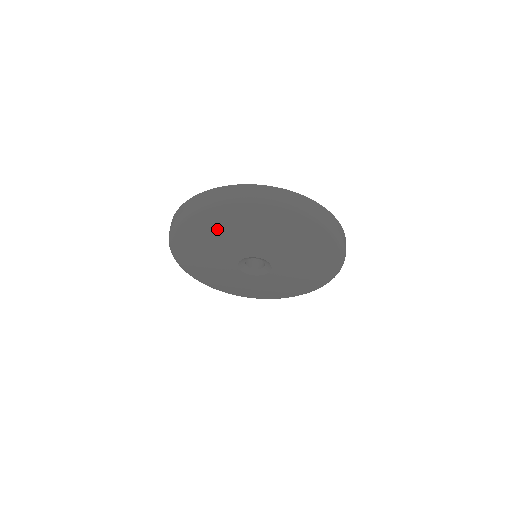
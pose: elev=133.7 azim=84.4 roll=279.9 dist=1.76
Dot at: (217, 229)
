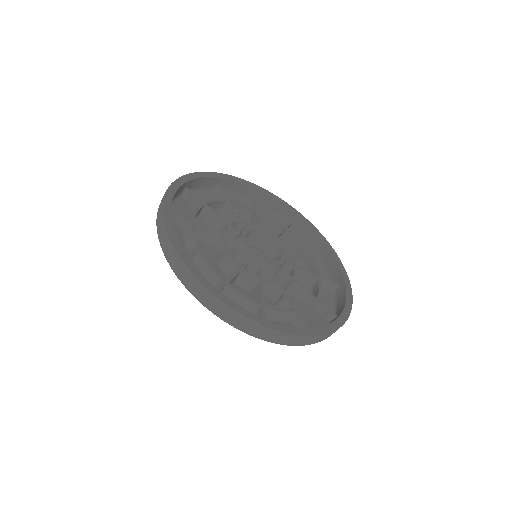
Dot at: occluded
